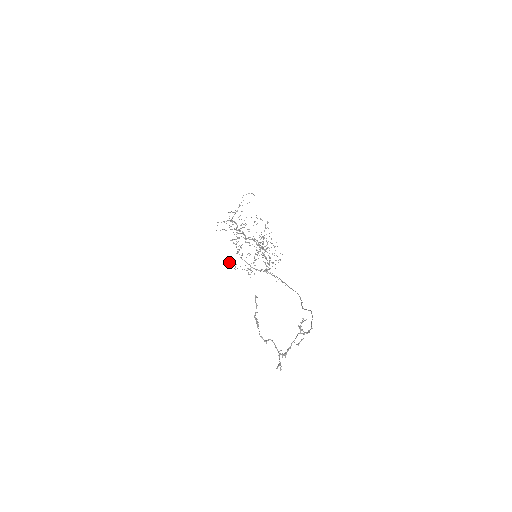
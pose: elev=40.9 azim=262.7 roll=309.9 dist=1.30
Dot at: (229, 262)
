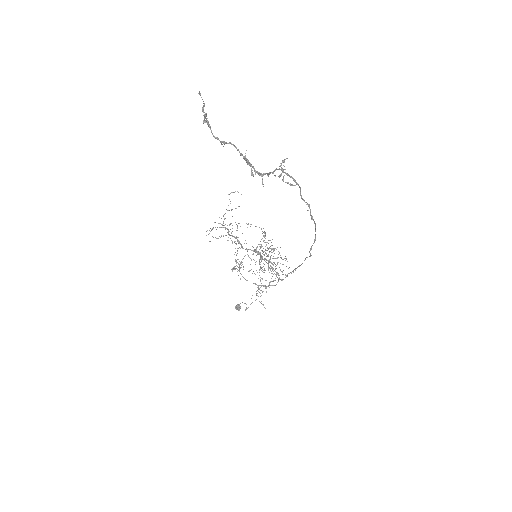
Dot at: (238, 304)
